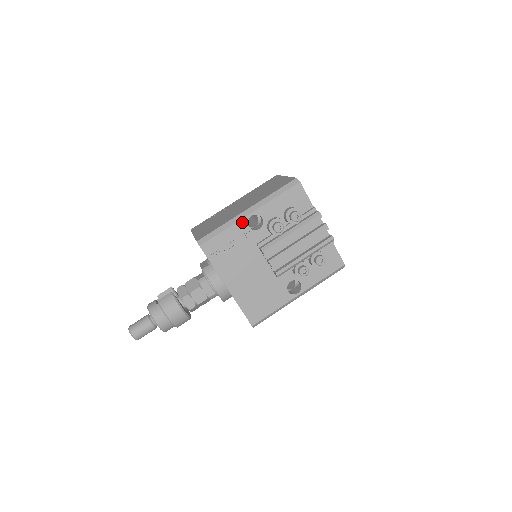
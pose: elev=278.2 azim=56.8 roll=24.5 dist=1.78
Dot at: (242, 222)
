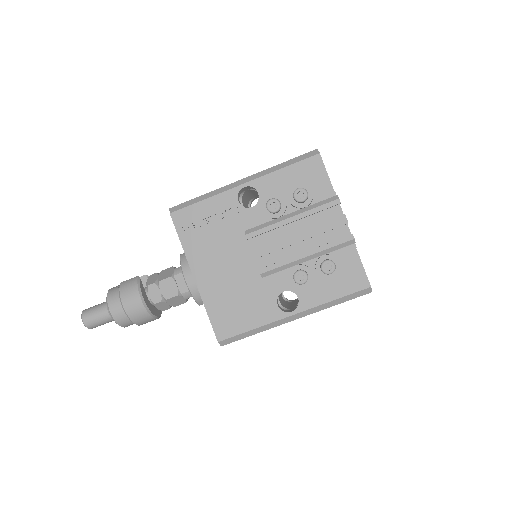
Dot at: (230, 193)
